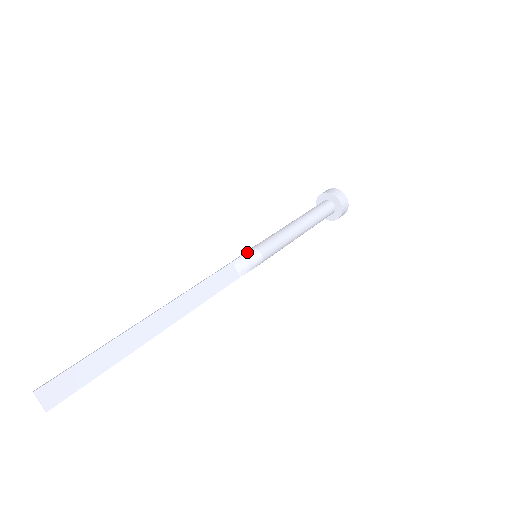
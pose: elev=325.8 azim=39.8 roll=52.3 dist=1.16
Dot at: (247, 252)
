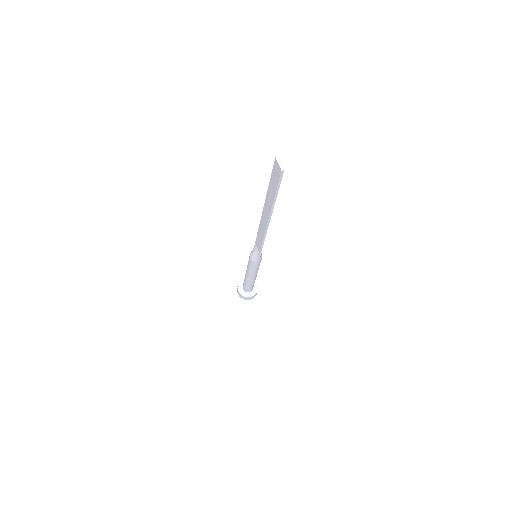
Dot at: occluded
